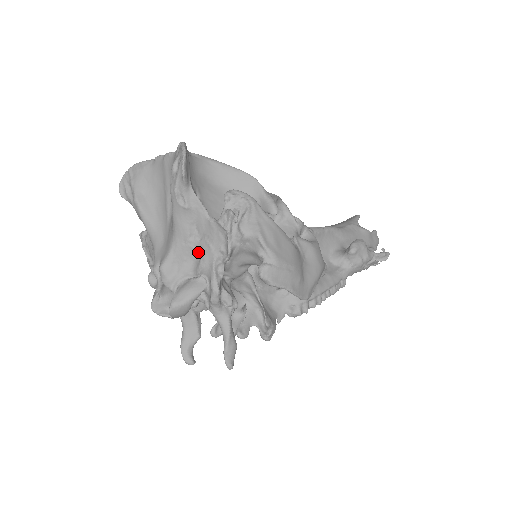
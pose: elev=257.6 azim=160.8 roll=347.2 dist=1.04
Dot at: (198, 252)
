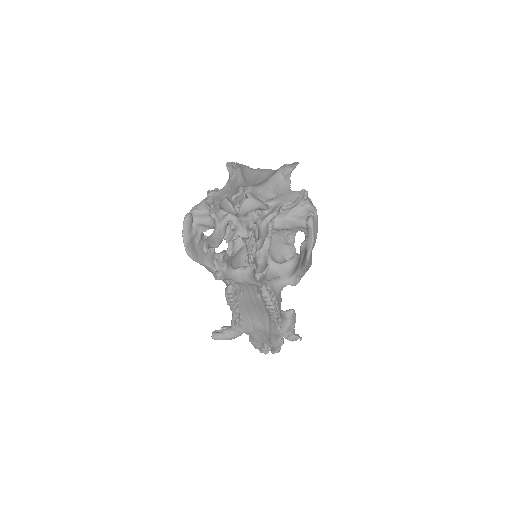
Dot at: (273, 197)
